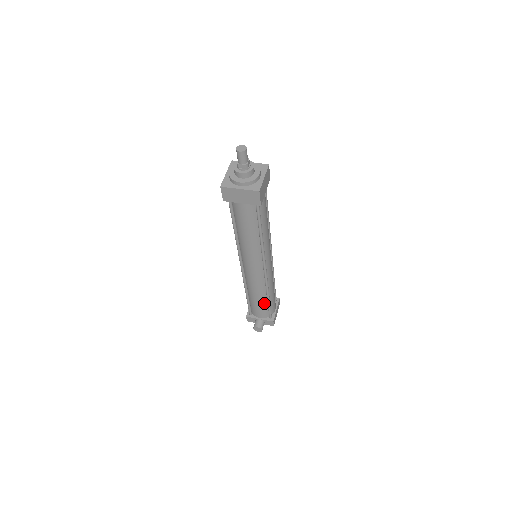
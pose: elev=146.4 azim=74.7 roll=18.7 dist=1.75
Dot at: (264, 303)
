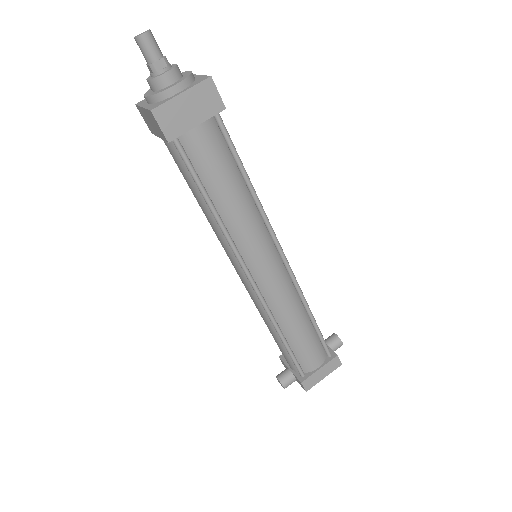
Dot at: (282, 343)
